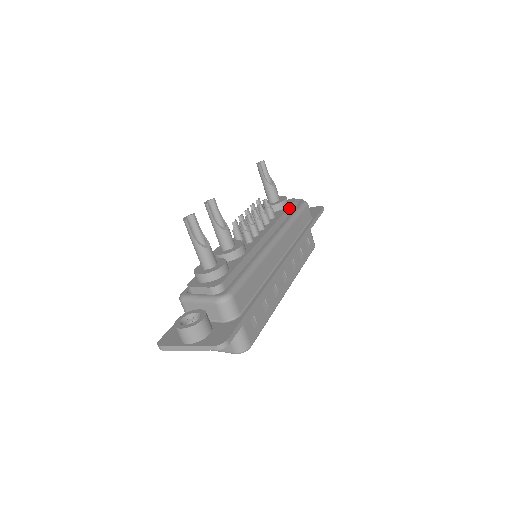
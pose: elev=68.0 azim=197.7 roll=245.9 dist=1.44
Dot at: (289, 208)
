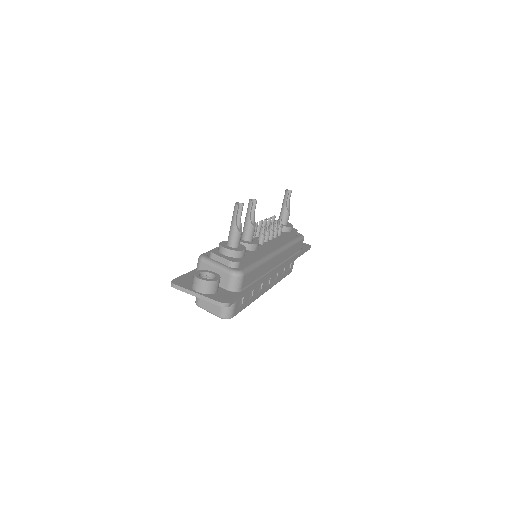
Dot at: (292, 234)
